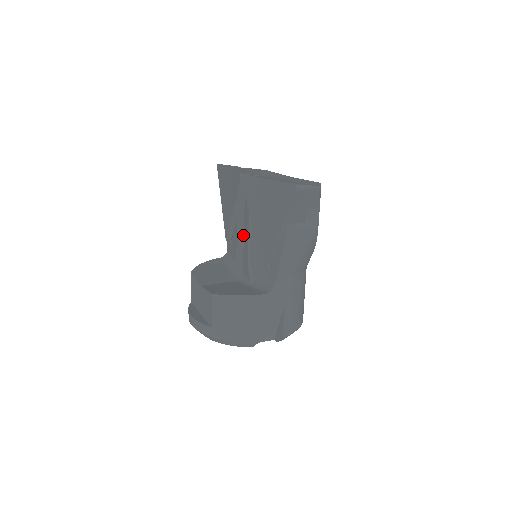
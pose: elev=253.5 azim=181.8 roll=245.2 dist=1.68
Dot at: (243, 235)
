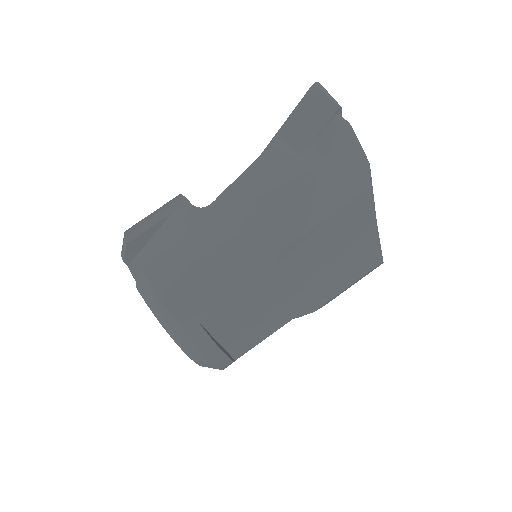
Dot at: occluded
